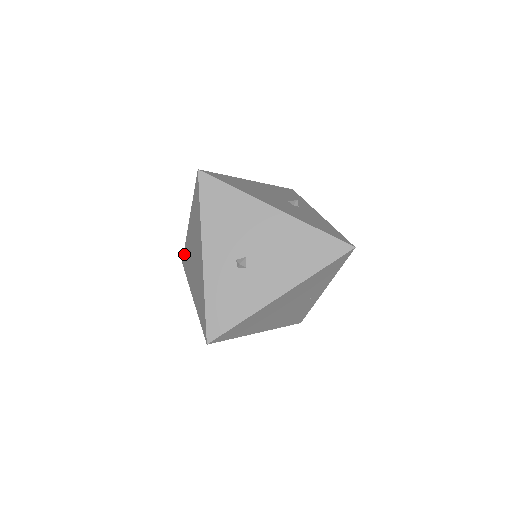
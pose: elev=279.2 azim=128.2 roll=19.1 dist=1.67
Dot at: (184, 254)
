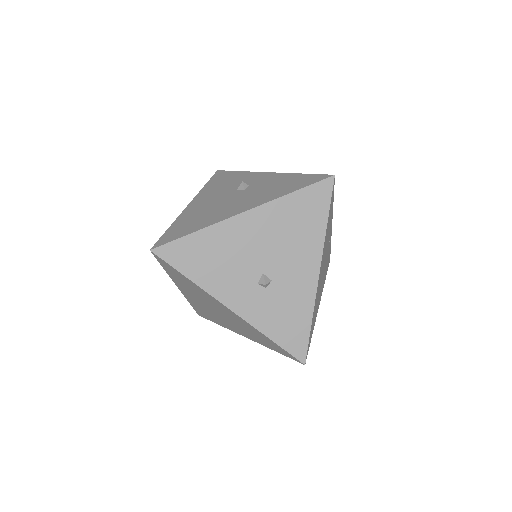
Dot at: (196, 310)
